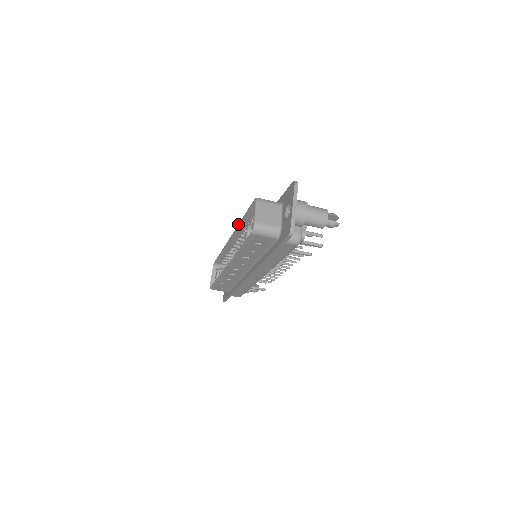
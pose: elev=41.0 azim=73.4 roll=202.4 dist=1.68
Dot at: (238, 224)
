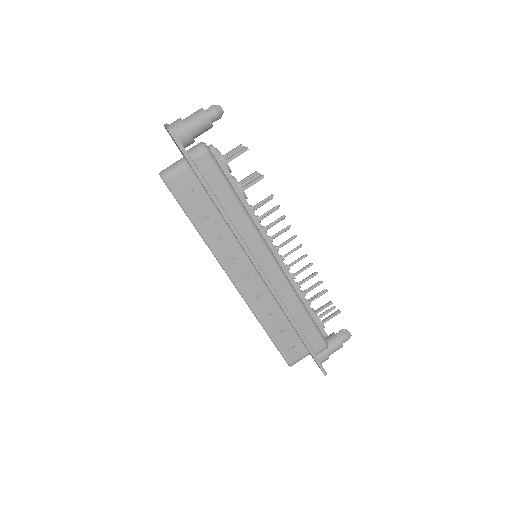
Dot at: occluded
